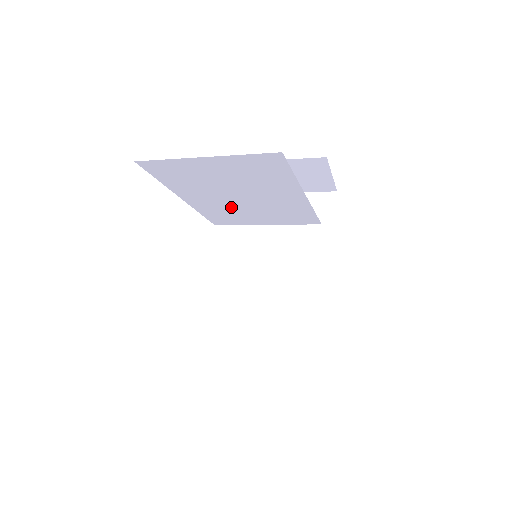
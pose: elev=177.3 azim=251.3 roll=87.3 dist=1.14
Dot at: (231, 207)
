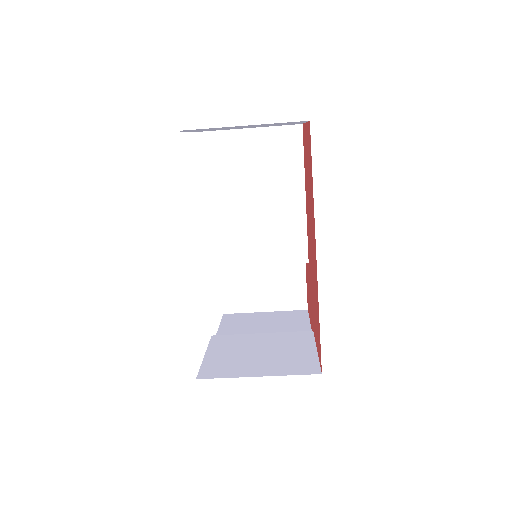
Dot at: (239, 222)
